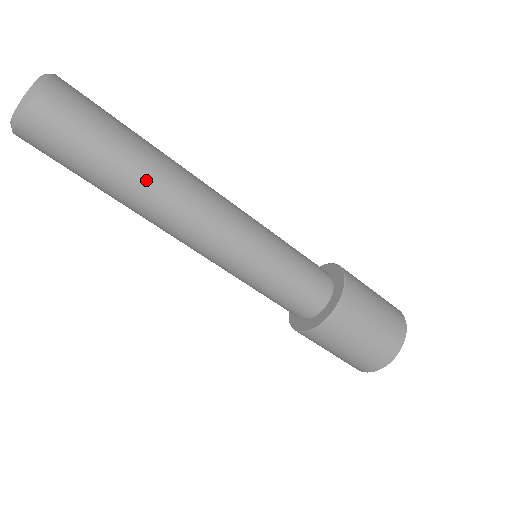
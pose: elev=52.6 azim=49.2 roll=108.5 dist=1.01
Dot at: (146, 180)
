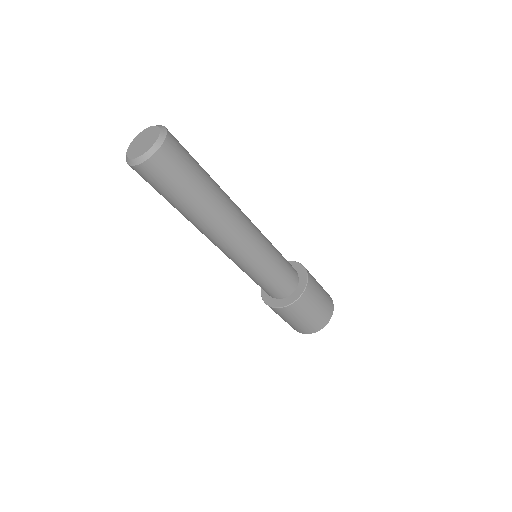
Dot at: (209, 211)
